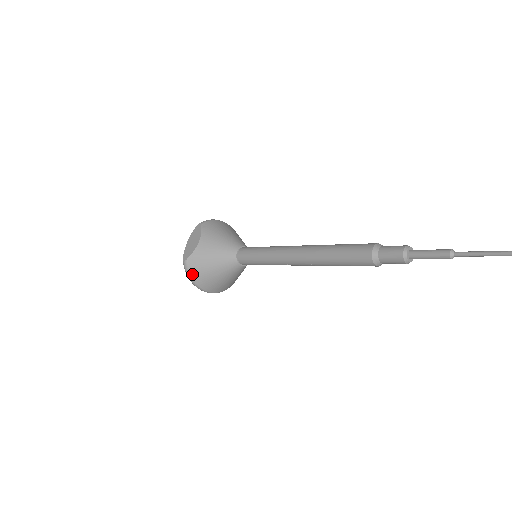
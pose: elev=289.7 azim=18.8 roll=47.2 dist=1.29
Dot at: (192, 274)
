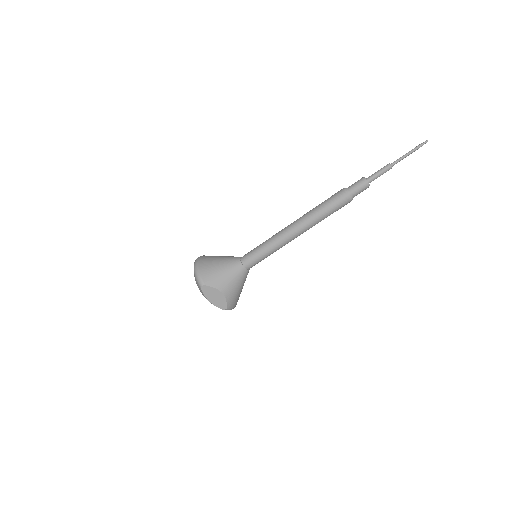
Dot at: (234, 306)
